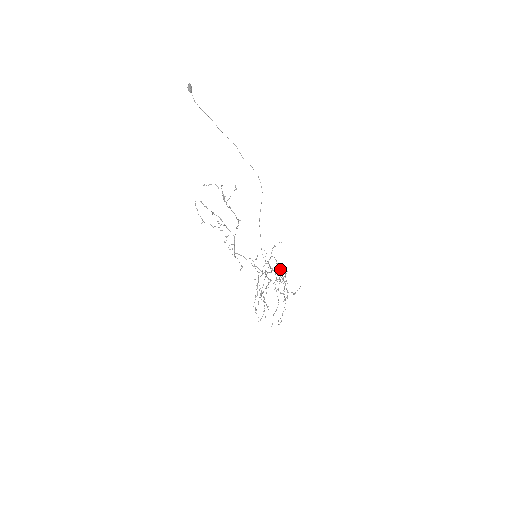
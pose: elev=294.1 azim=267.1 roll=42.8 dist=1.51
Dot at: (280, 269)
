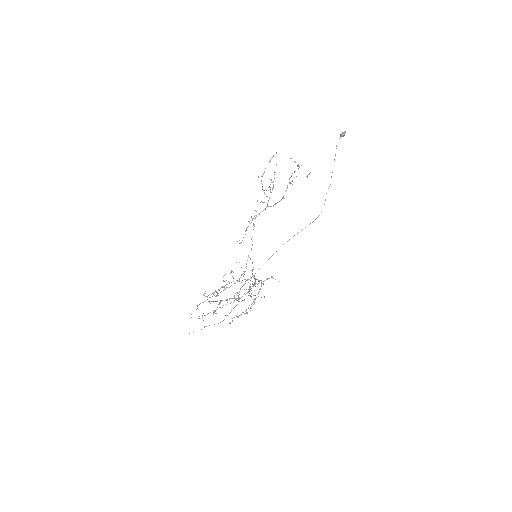
Dot at: occluded
